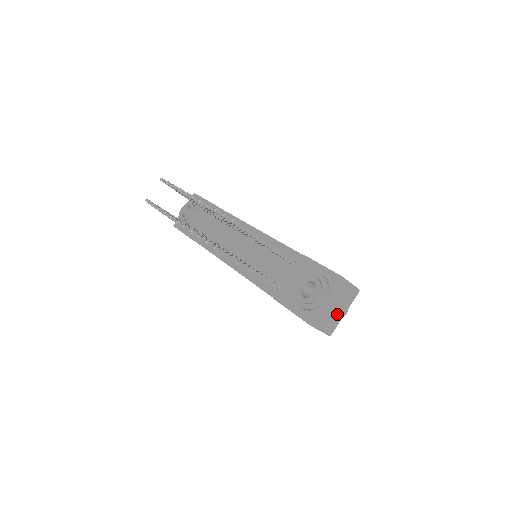
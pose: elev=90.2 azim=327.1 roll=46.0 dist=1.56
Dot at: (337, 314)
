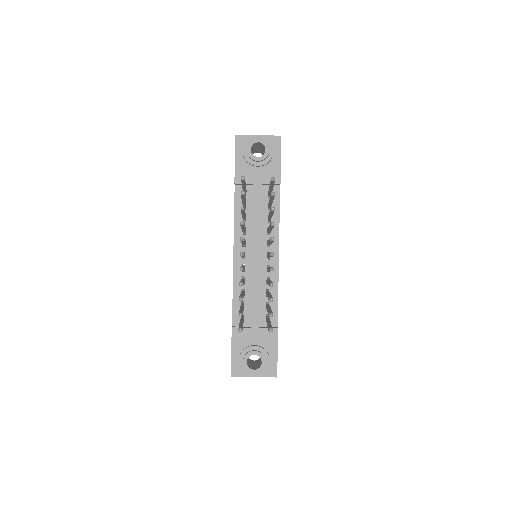
Dot at: occluded
